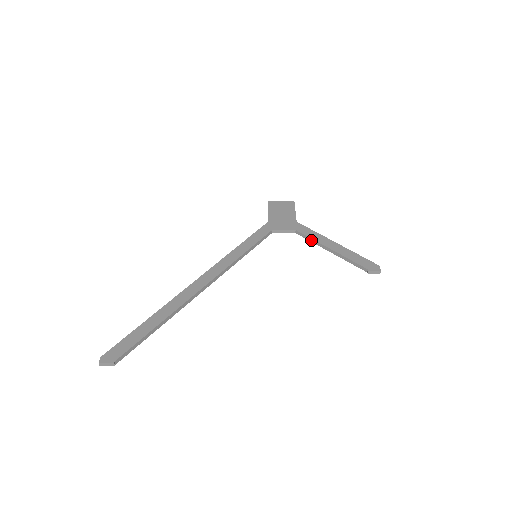
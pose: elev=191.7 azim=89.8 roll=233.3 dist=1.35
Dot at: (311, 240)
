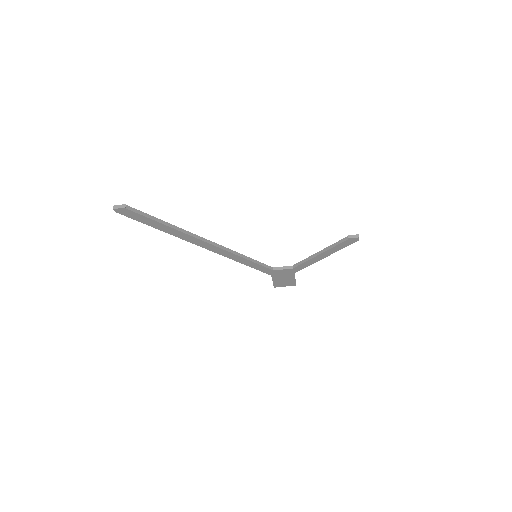
Dot at: (304, 261)
